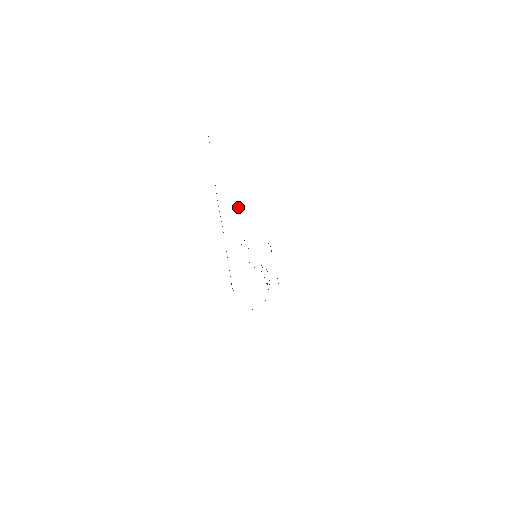
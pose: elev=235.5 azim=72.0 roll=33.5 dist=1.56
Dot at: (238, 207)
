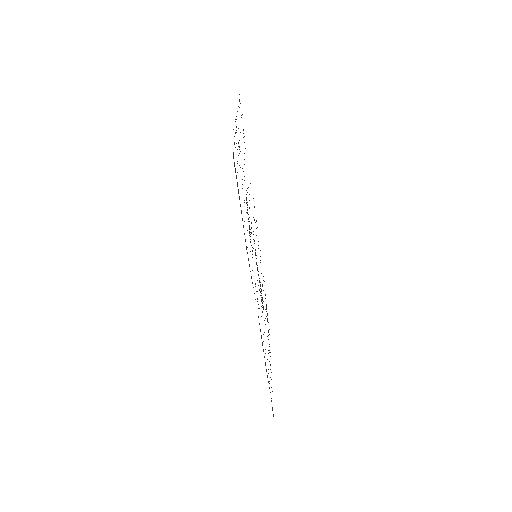
Dot at: (249, 194)
